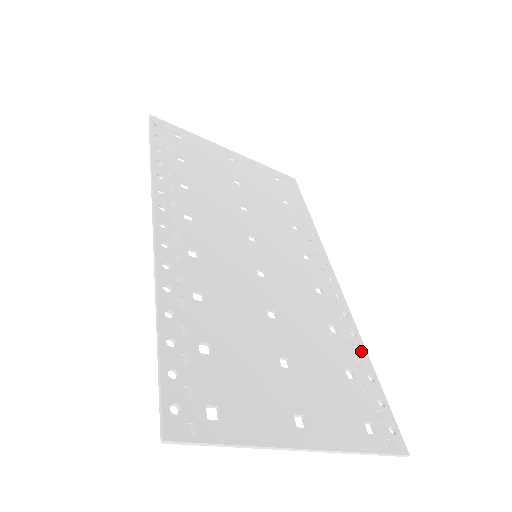
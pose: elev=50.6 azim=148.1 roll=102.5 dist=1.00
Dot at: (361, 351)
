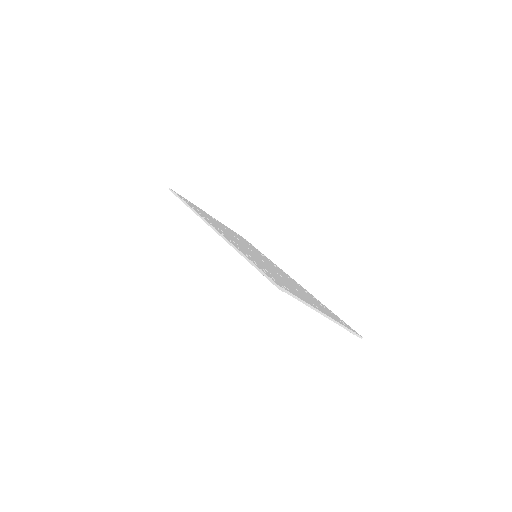
Dot at: (321, 303)
